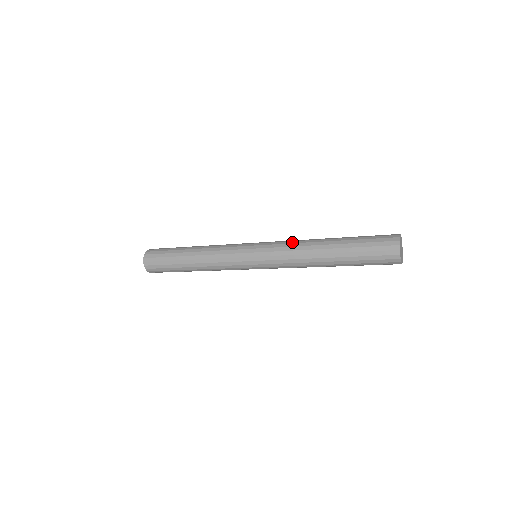
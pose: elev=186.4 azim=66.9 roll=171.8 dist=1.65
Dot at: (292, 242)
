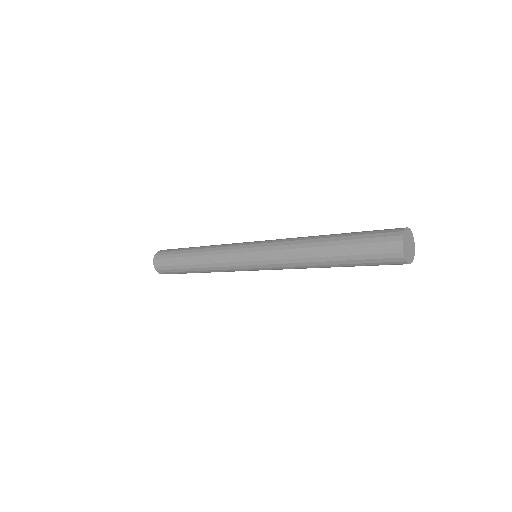
Dot at: occluded
